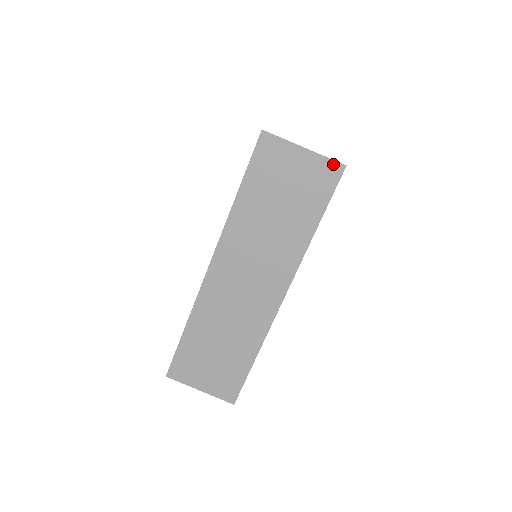
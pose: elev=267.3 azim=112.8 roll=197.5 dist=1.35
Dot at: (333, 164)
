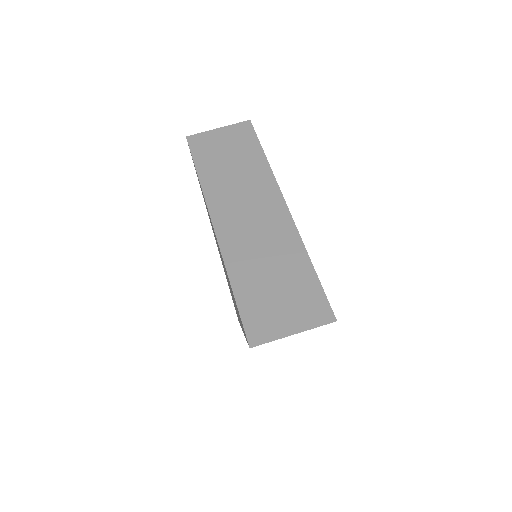
Dot at: (242, 124)
